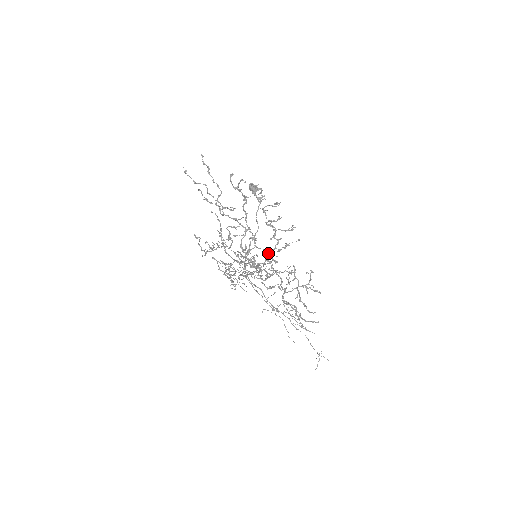
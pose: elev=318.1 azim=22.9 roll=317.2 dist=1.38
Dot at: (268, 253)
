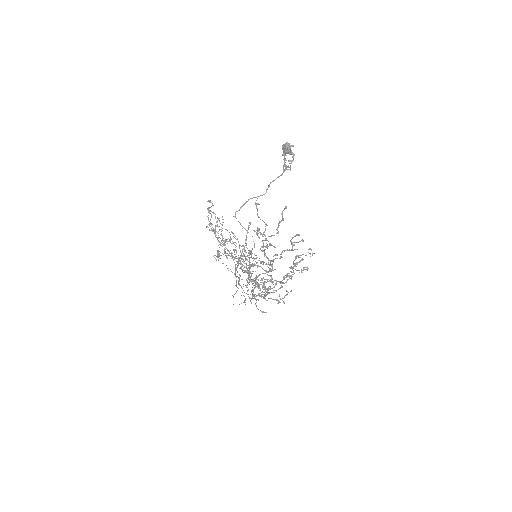
Dot at: occluded
